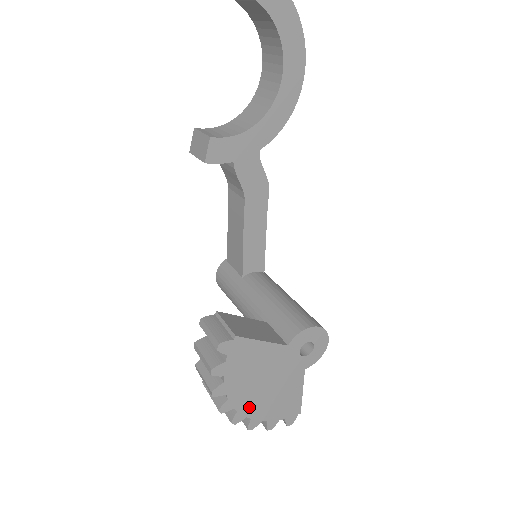
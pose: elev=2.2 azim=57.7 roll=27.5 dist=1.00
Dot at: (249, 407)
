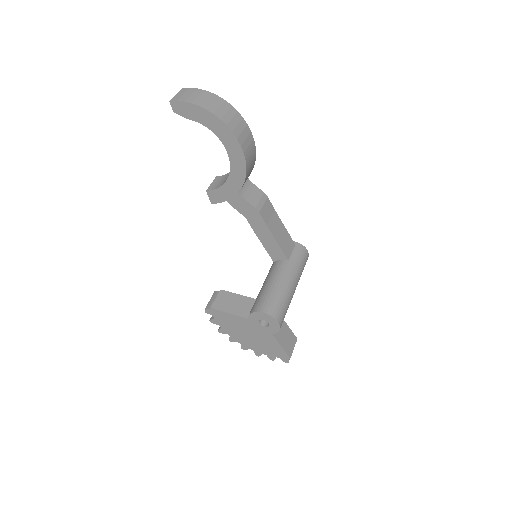
Dot at: (247, 344)
